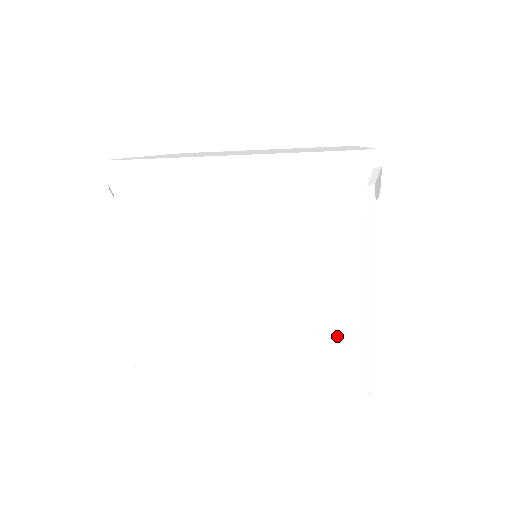
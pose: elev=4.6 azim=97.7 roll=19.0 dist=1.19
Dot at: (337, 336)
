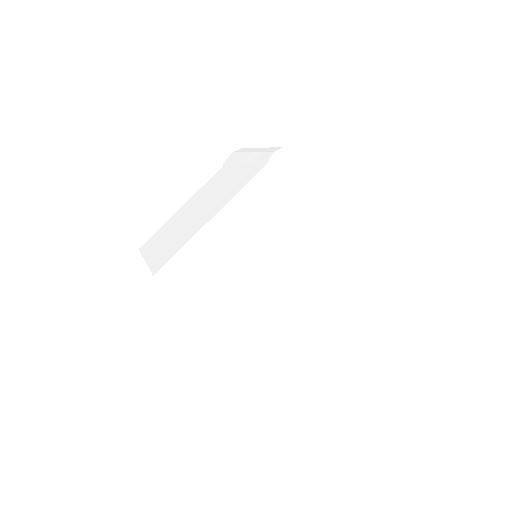
Dot at: (303, 336)
